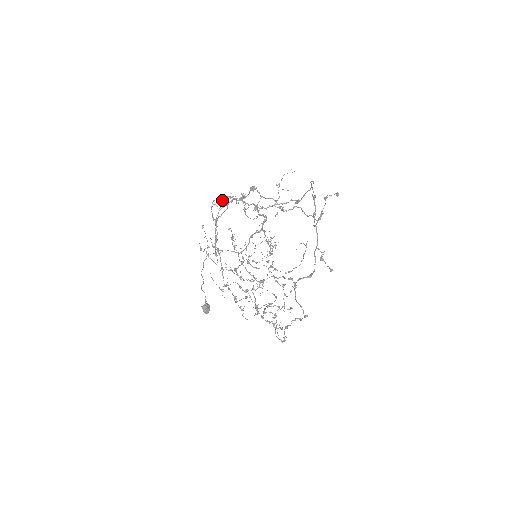
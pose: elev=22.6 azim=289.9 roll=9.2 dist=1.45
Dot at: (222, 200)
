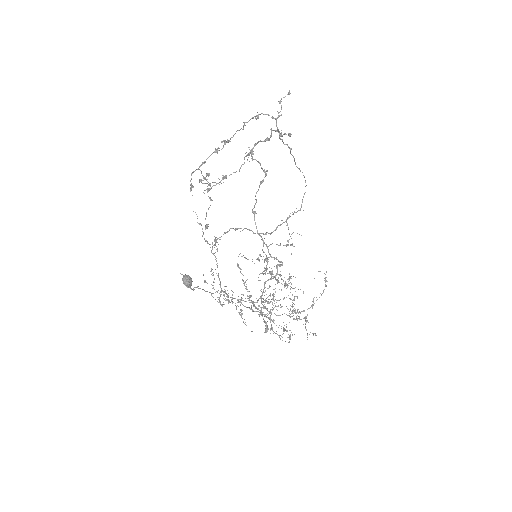
Dot at: occluded
